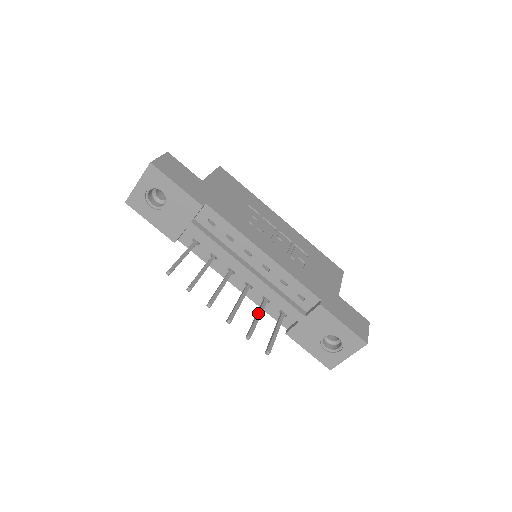
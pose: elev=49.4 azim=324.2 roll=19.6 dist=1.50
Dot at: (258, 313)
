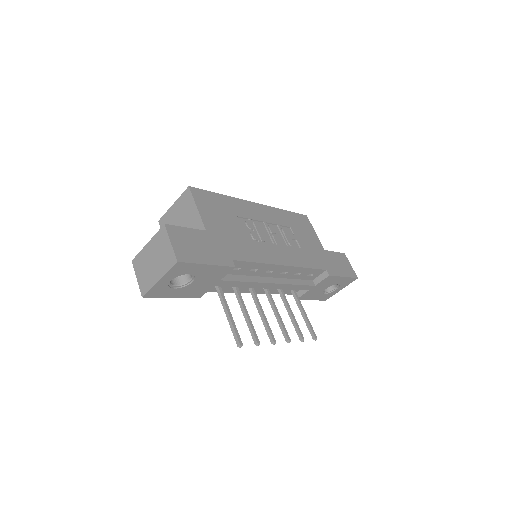
Dot at: (289, 310)
